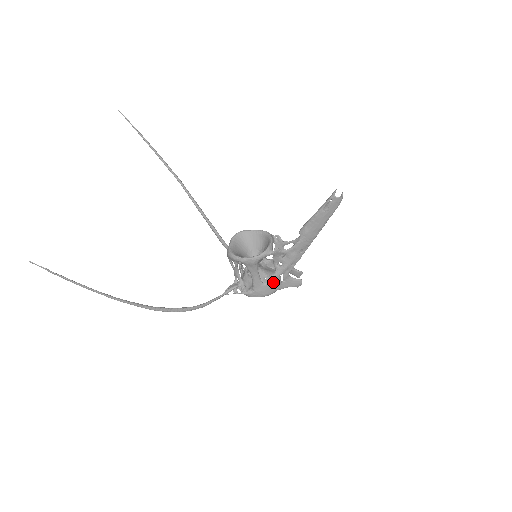
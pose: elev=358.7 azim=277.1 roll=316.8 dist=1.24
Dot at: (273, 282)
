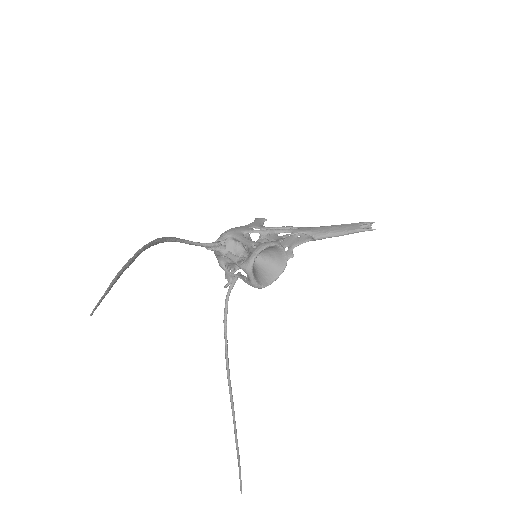
Dot at: occluded
